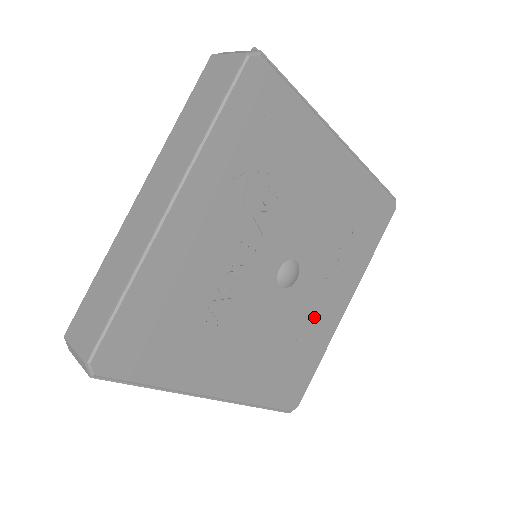
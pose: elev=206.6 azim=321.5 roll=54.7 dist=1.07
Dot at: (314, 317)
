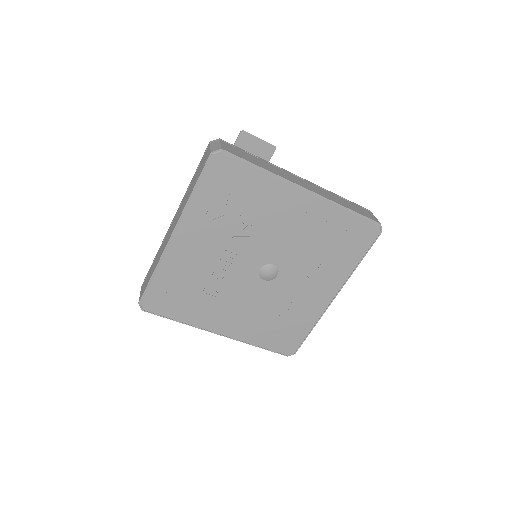
Dot at: (299, 300)
